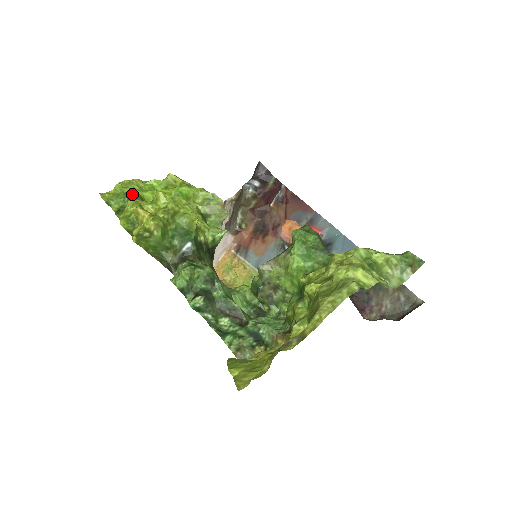
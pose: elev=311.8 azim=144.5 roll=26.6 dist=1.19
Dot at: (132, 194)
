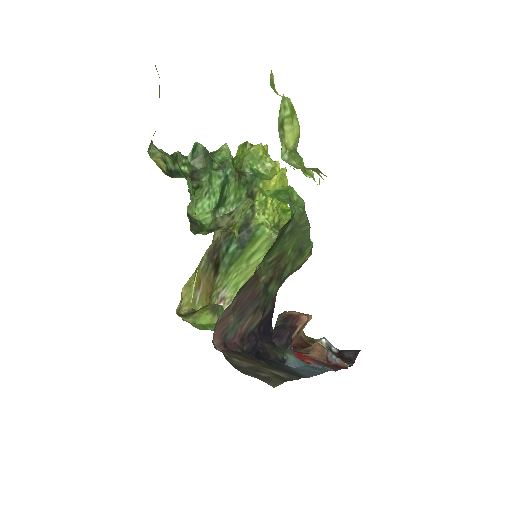
Dot at: occluded
